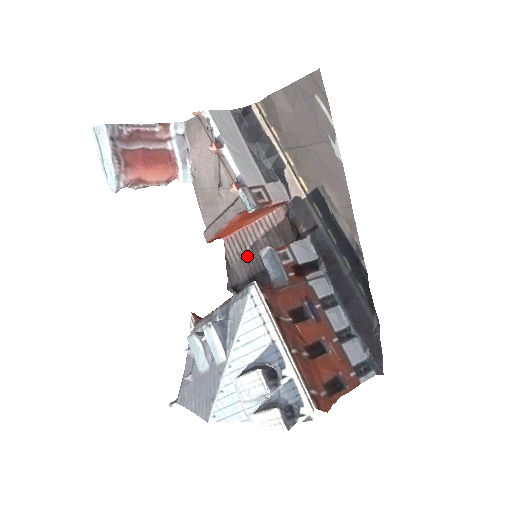
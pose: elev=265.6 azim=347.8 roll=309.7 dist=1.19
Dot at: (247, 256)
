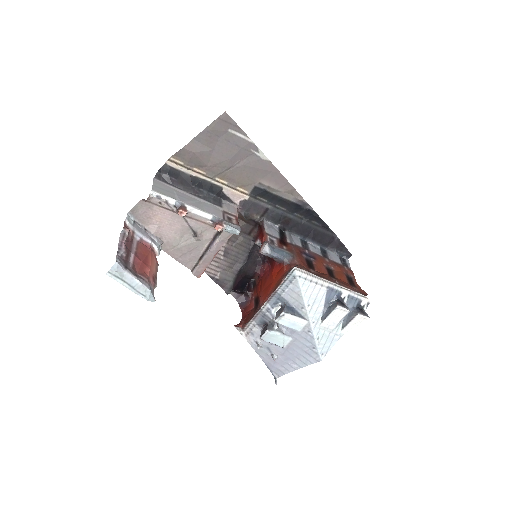
Dot at: (225, 263)
